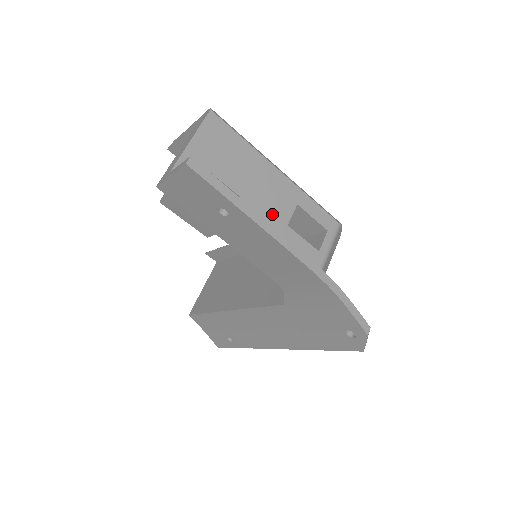
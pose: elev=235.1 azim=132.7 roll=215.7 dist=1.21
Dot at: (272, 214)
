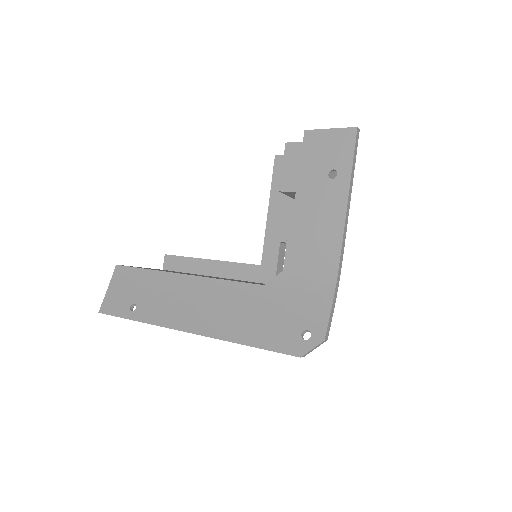
Dot at: occluded
